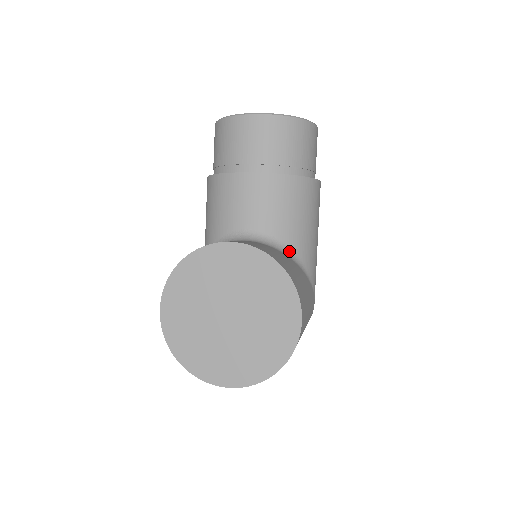
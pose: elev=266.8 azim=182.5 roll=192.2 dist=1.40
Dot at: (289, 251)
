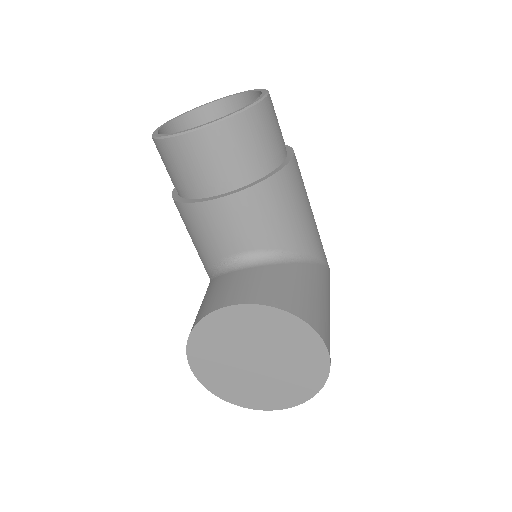
Dot at: (288, 254)
